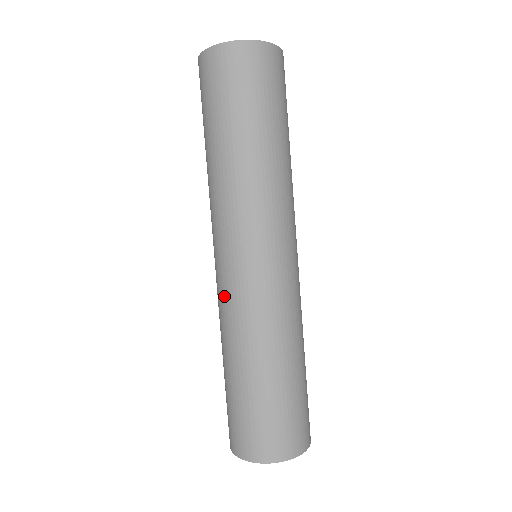
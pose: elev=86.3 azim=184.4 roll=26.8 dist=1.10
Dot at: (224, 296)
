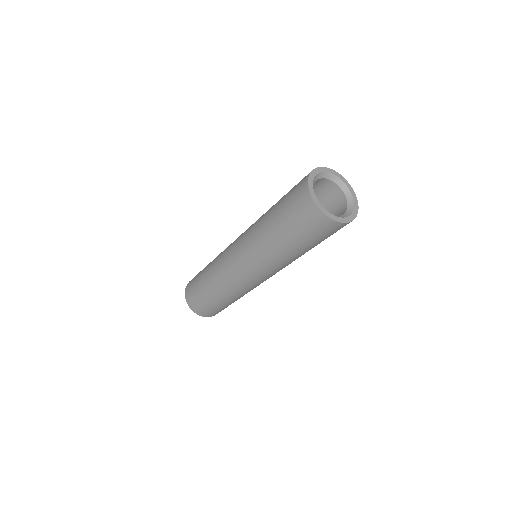
Dot at: (240, 285)
